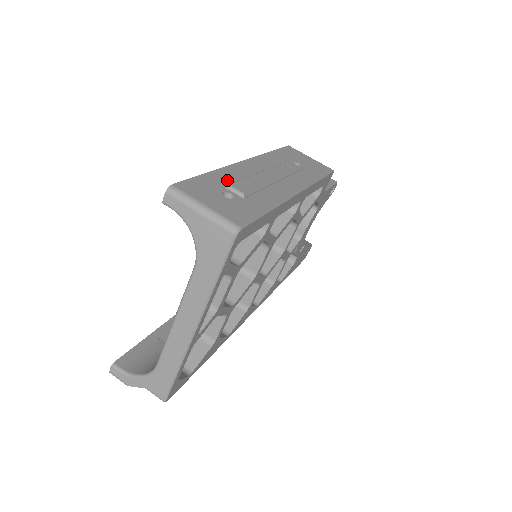
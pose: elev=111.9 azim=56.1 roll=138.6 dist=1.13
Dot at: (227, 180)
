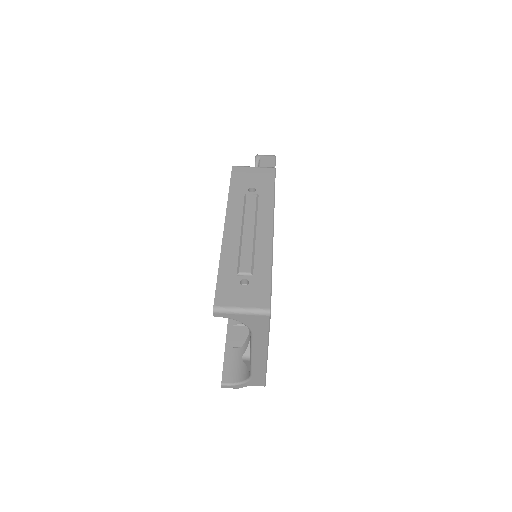
Dot at: (232, 265)
